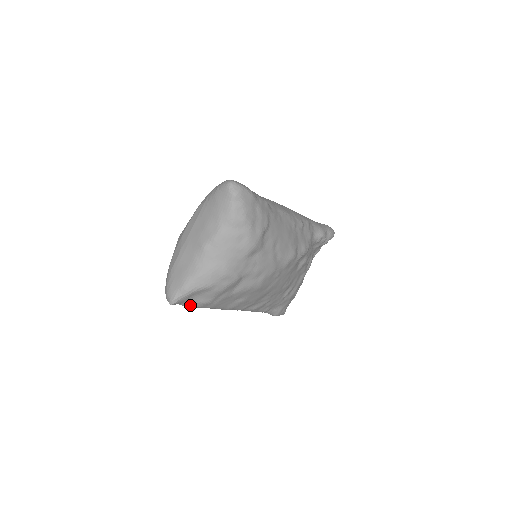
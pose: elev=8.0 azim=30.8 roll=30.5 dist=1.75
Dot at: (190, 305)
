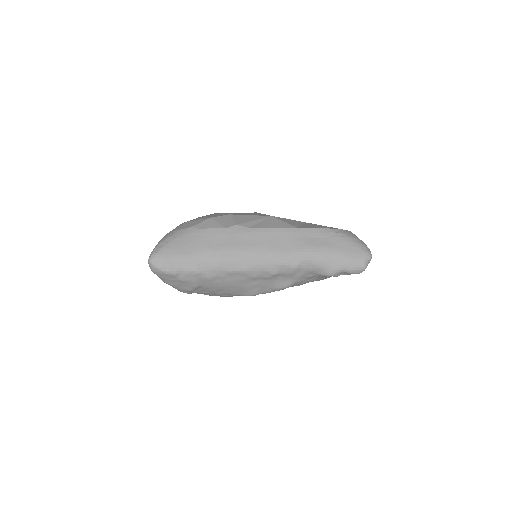
Dot at: occluded
